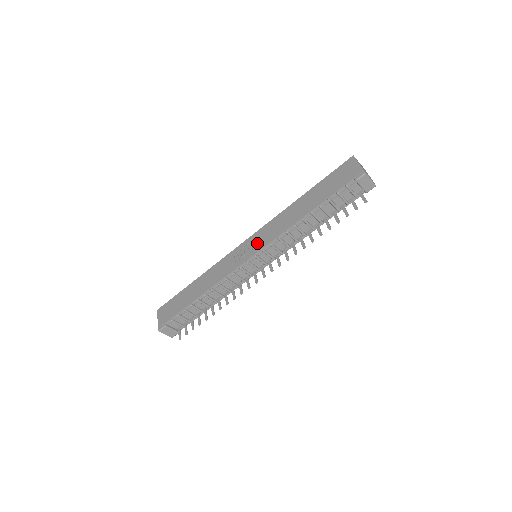
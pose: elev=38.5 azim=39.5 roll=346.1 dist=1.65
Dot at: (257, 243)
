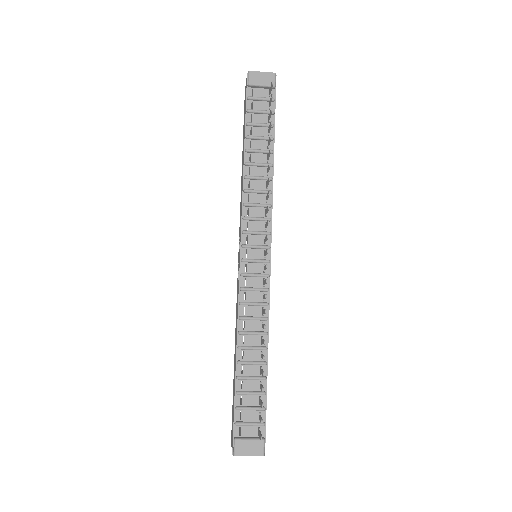
Dot at: occluded
